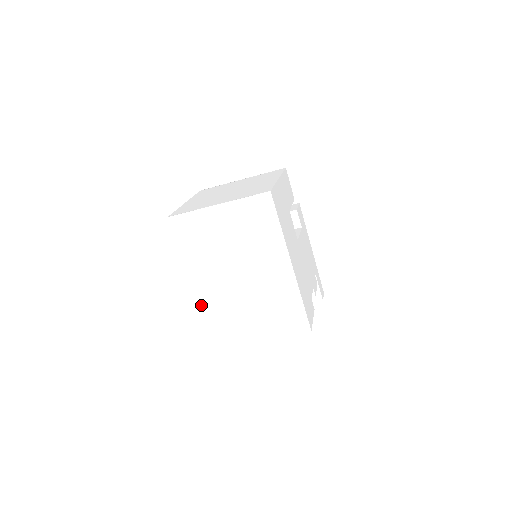
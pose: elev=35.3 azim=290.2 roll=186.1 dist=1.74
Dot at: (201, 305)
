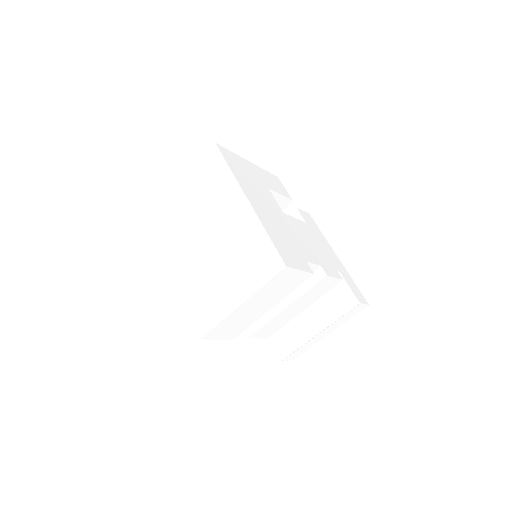
Dot at: (181, 292)
